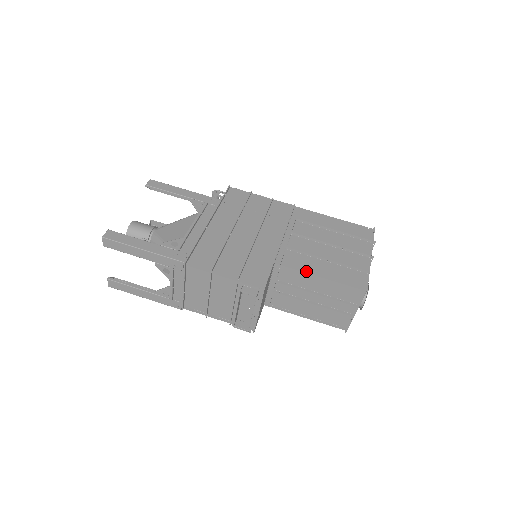
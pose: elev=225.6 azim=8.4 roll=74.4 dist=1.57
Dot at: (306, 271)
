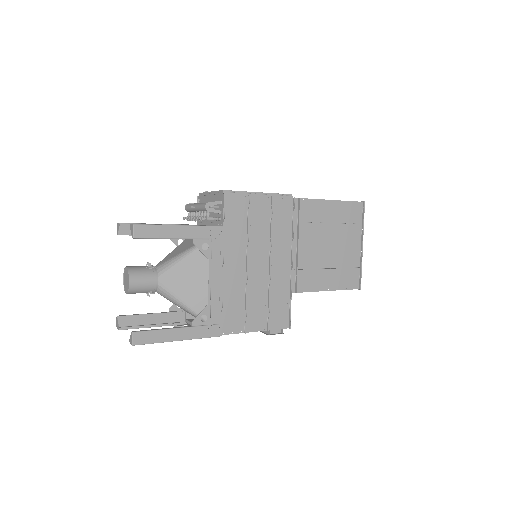
Dot at: (316, 290)
